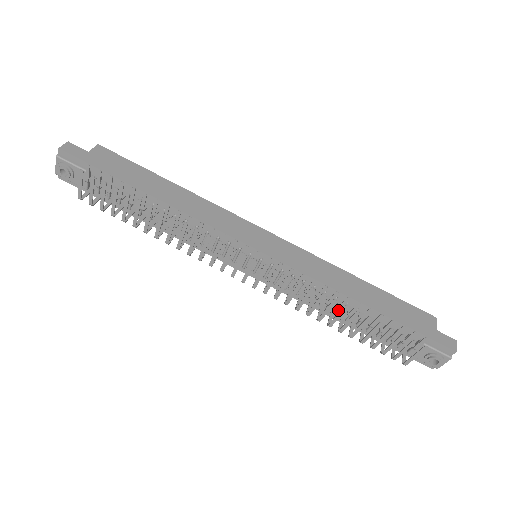
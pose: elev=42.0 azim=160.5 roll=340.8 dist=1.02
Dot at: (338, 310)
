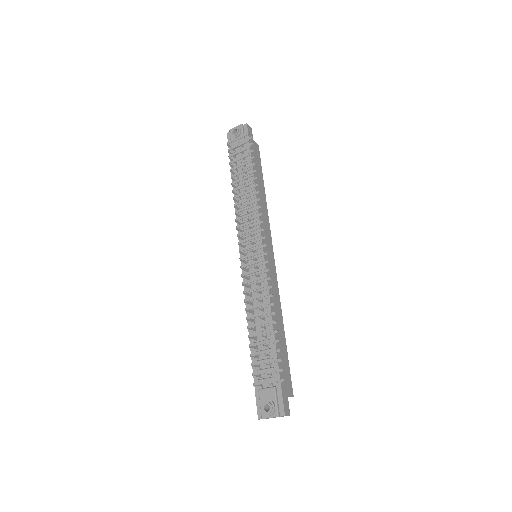
Dot at: (261, 316)
